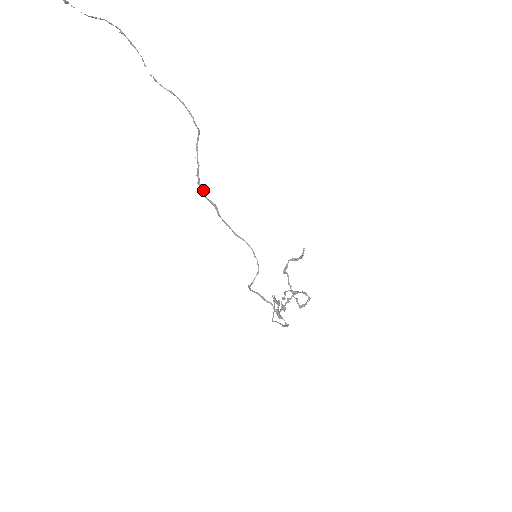
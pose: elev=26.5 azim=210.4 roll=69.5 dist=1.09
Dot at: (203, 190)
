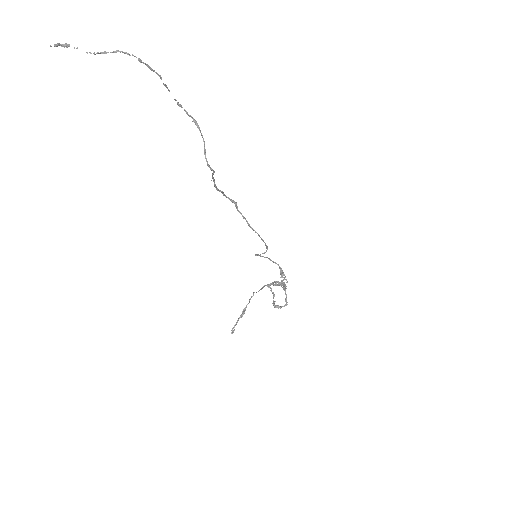
Dot at: (223, 192)
